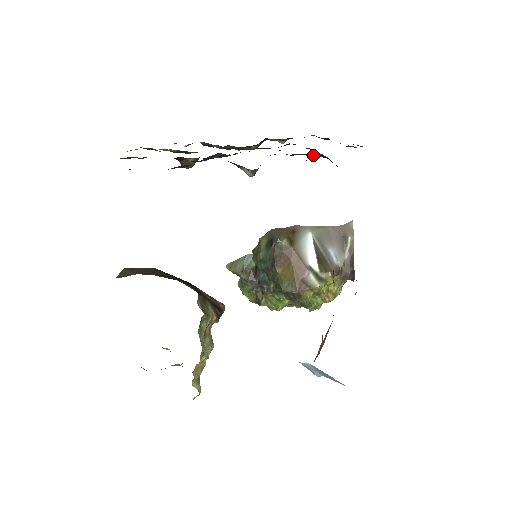
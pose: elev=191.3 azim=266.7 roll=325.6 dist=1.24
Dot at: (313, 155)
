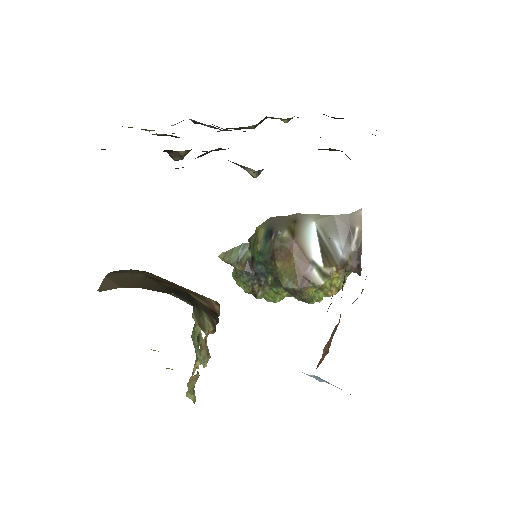
Dot at: (328, 149)
